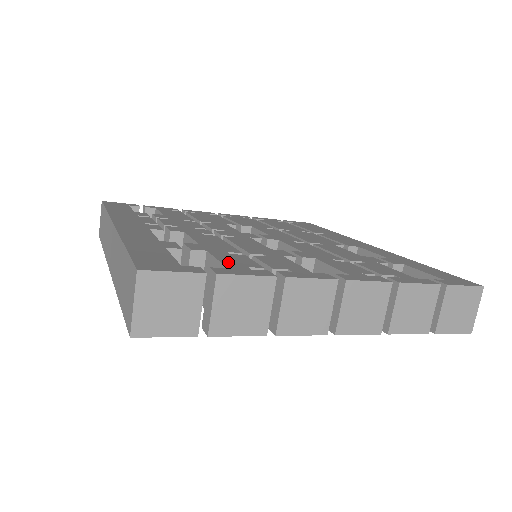
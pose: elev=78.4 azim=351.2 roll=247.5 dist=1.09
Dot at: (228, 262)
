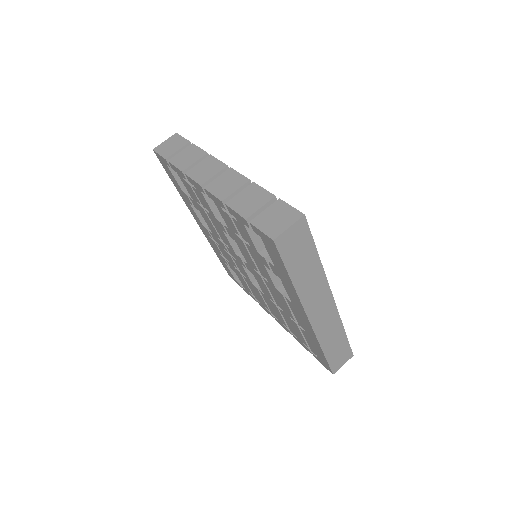
Dot at: occluded
